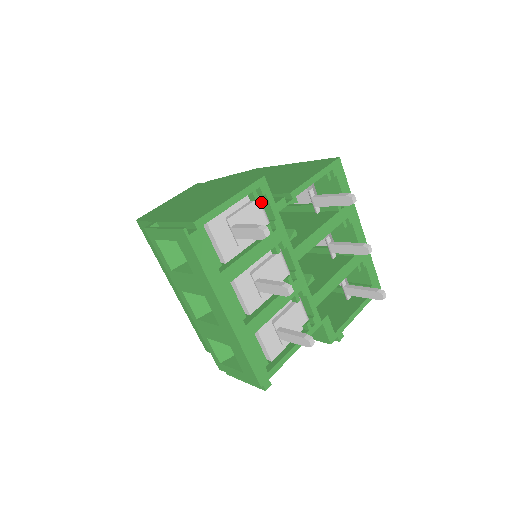
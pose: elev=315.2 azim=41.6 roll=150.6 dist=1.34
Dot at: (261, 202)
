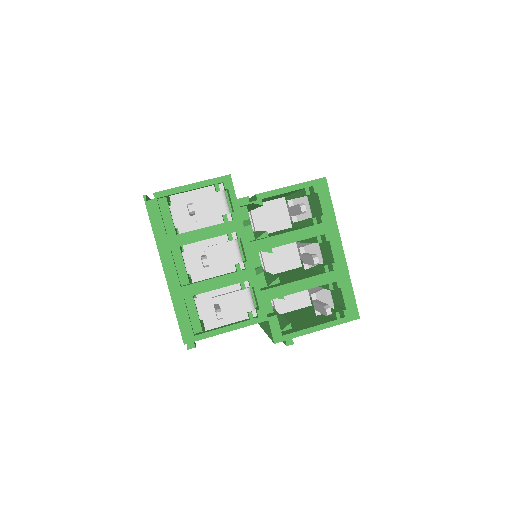
Dot at: (224, 195)
